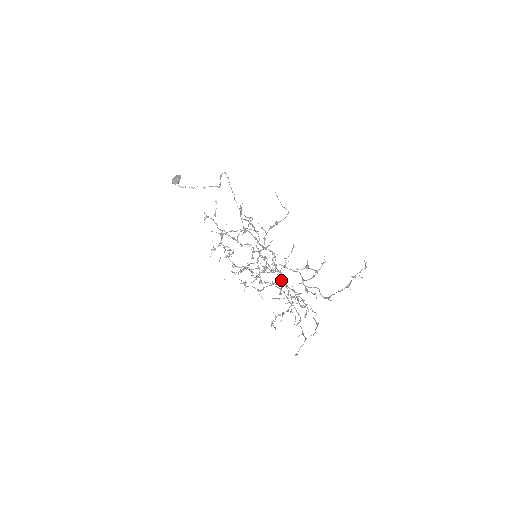
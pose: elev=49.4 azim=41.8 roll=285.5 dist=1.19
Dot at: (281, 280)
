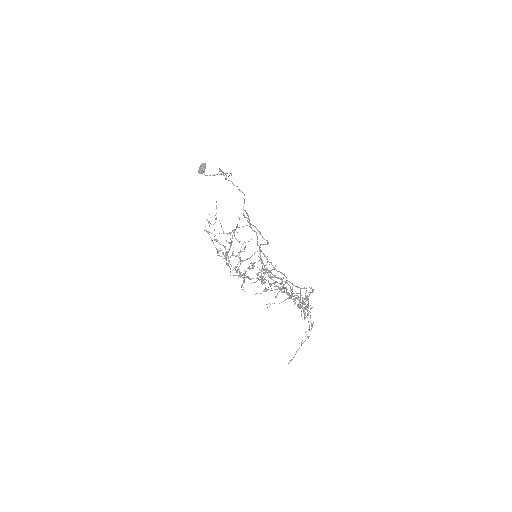
Dot at: occluded
